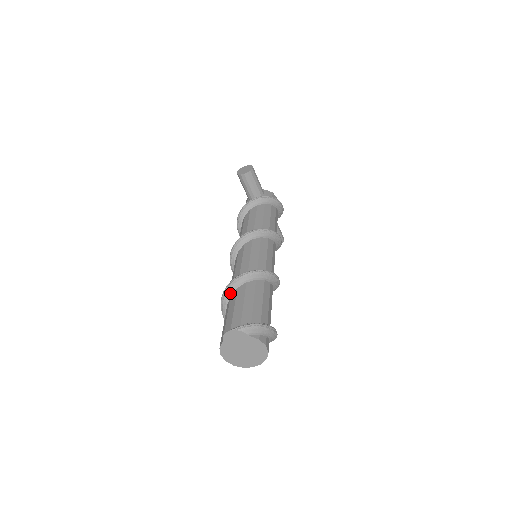
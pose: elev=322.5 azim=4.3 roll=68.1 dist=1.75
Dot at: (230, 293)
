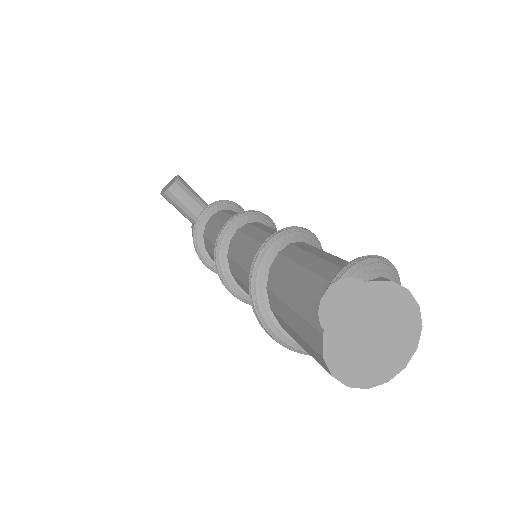
Dot at: (262, 284)
